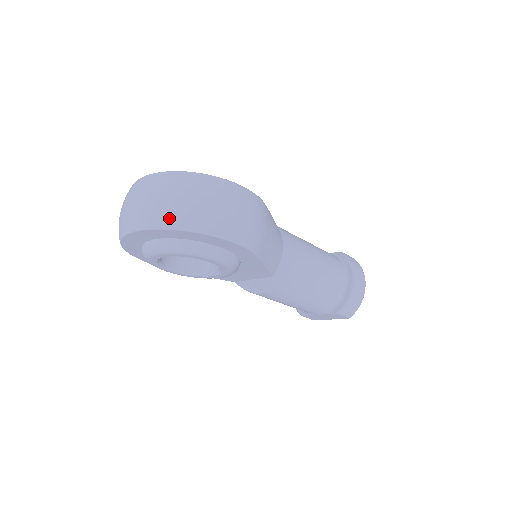
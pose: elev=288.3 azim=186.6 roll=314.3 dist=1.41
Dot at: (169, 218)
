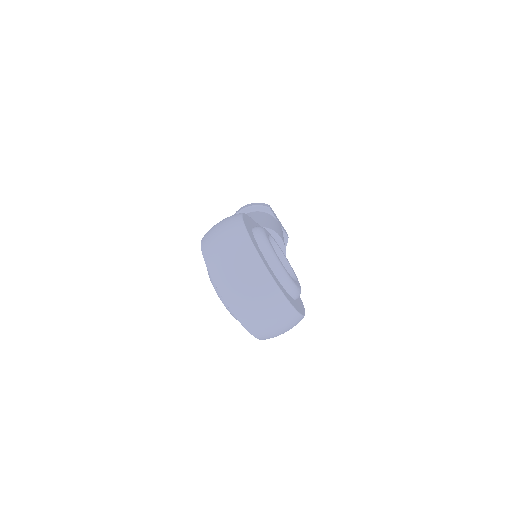
Dot at: (259, 333)
